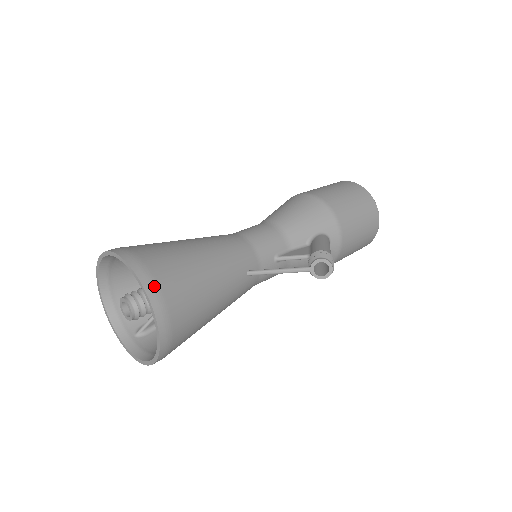
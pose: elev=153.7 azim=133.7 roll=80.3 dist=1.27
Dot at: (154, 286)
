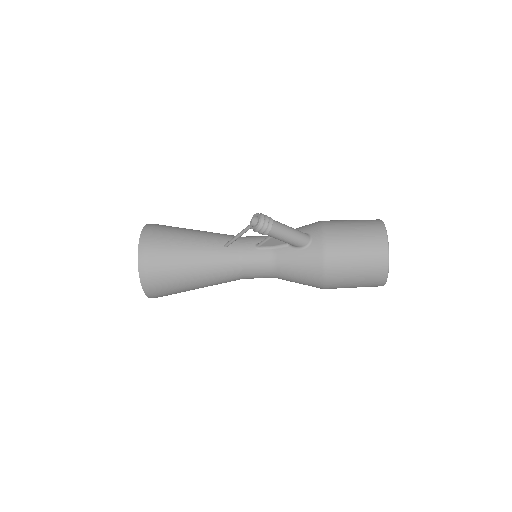
Dot at: (150, 227)
